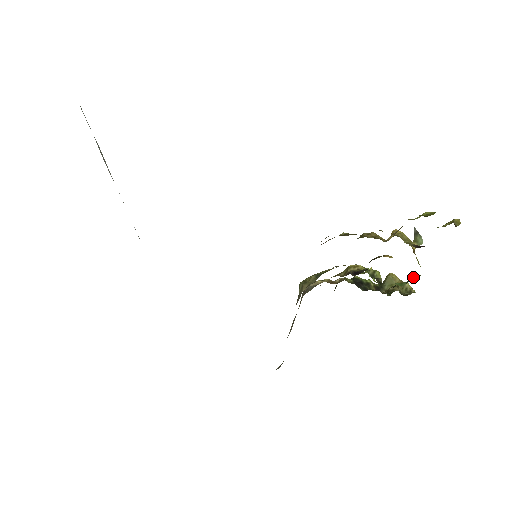
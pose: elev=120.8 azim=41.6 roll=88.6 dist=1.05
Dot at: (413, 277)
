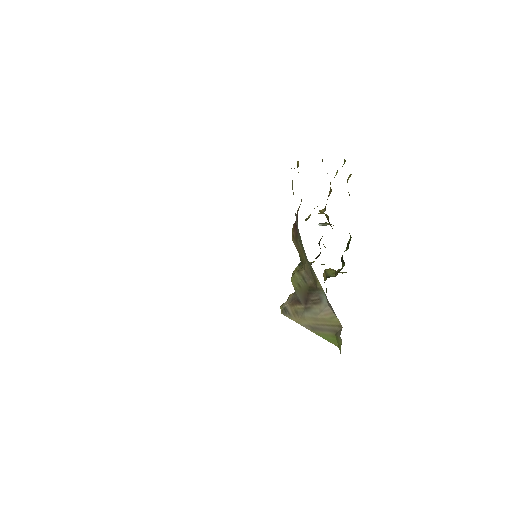
Dot at: (348, 241)
